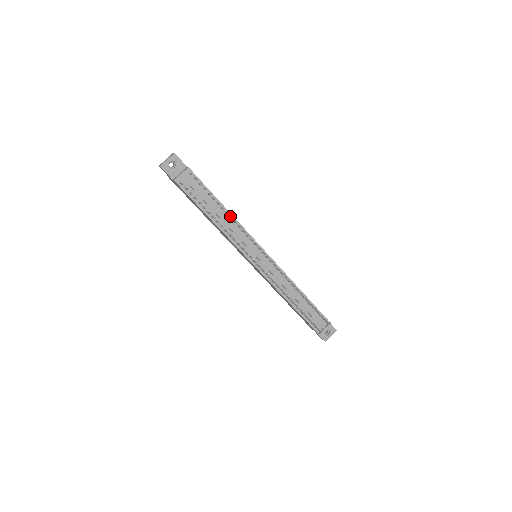
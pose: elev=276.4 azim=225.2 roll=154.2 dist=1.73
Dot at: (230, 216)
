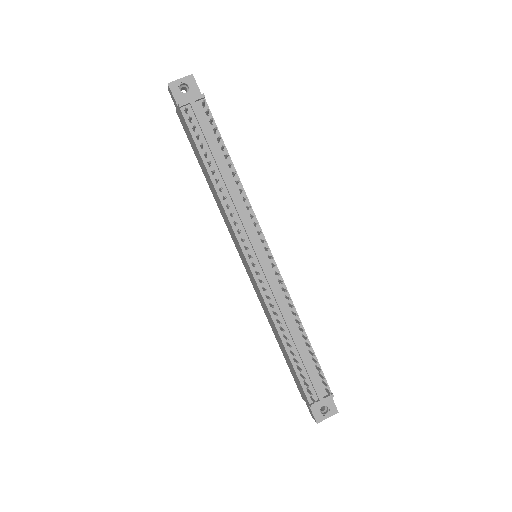
Dot at: occluded
